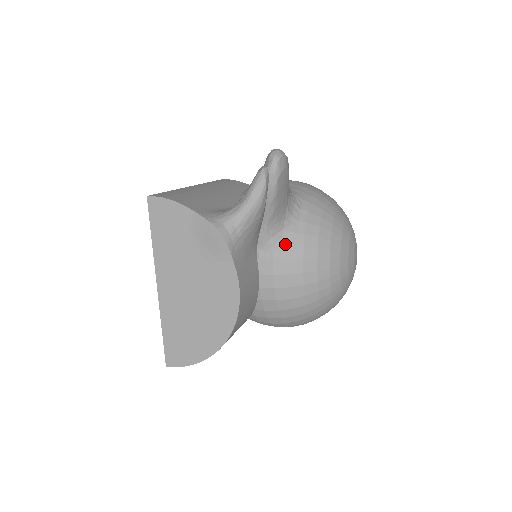
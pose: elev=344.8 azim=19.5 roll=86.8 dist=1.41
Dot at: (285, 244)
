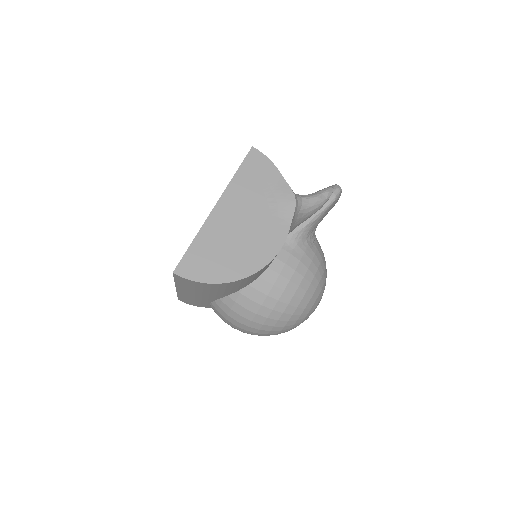
Dot at: (303, 249)
